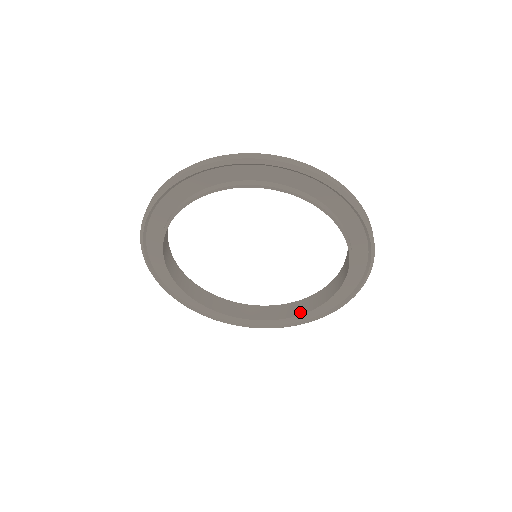
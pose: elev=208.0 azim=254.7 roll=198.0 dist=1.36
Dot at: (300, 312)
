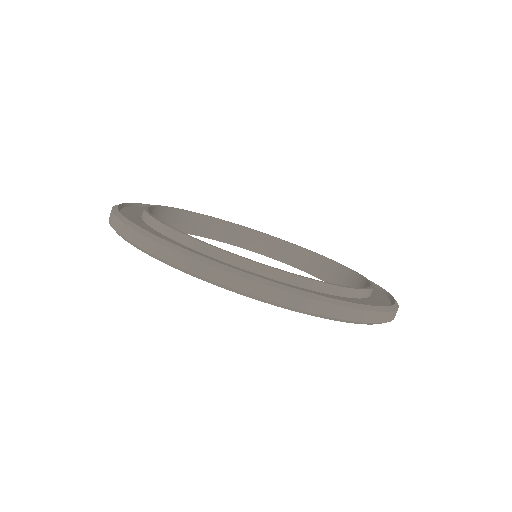
Dot at: (221, 238)
